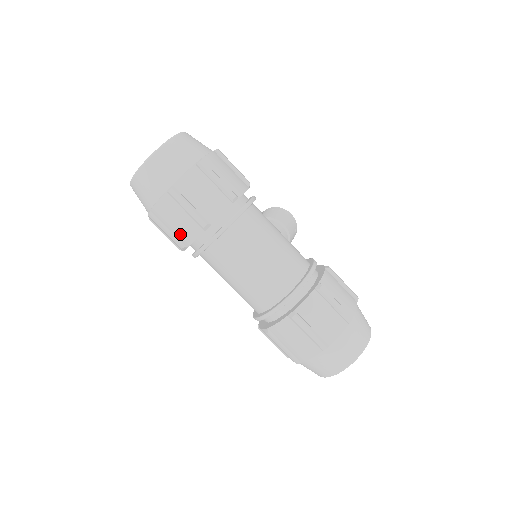
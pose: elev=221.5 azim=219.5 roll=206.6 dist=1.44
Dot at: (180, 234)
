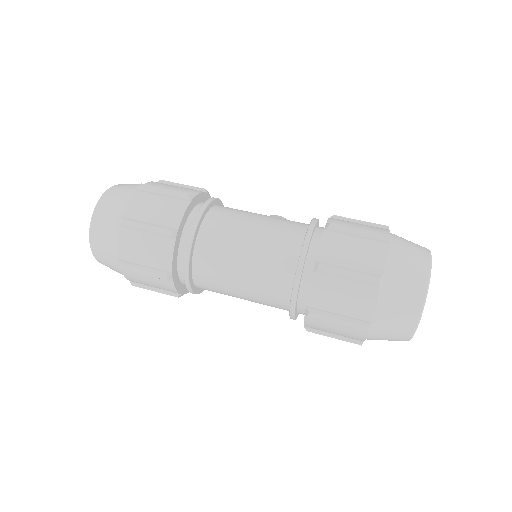
Dot at: (156, 264)
